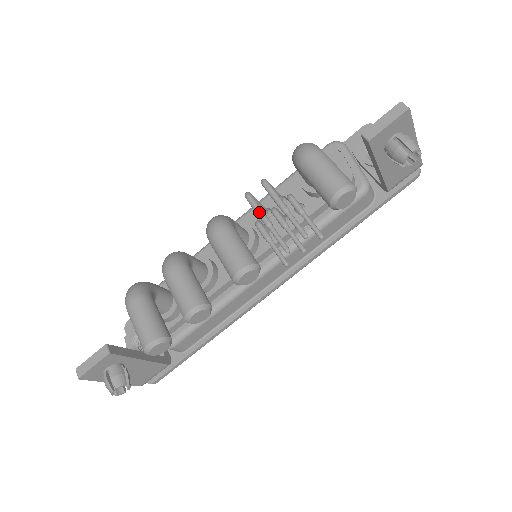
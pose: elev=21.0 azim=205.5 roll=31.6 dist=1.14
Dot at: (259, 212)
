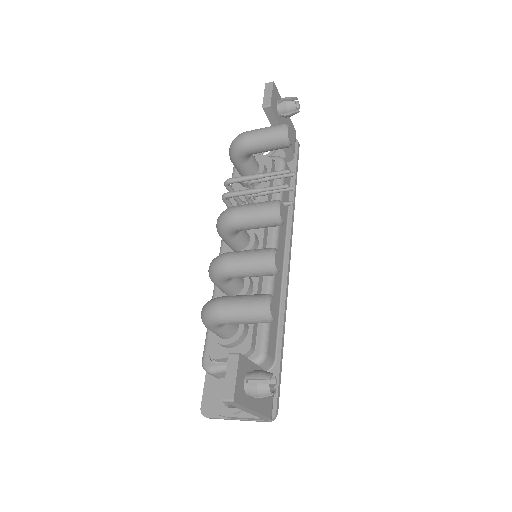
Dot at: (245, 191)
